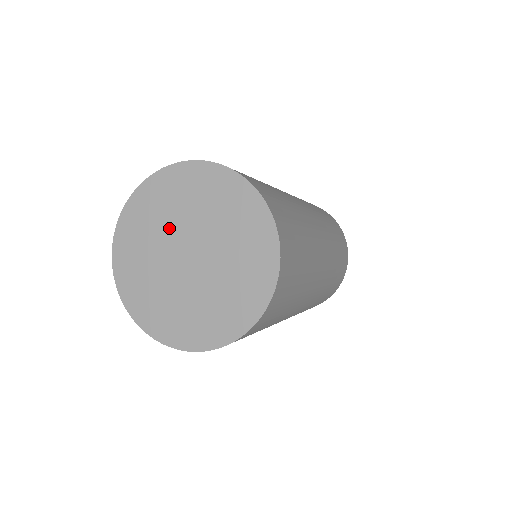
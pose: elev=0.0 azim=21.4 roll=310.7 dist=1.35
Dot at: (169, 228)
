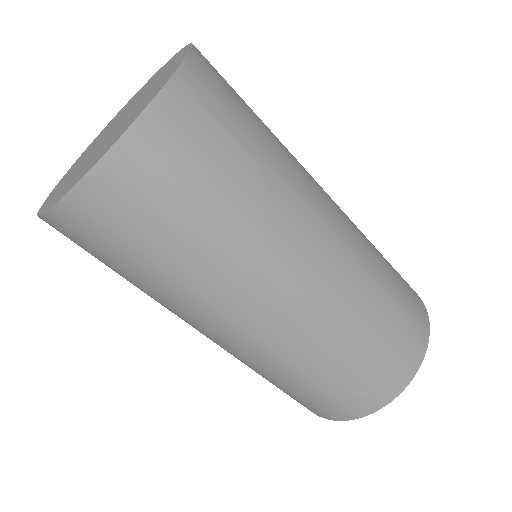
Dot at: (94, 146)
